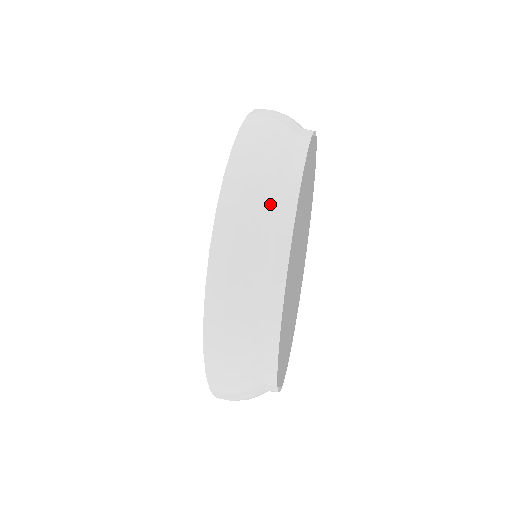
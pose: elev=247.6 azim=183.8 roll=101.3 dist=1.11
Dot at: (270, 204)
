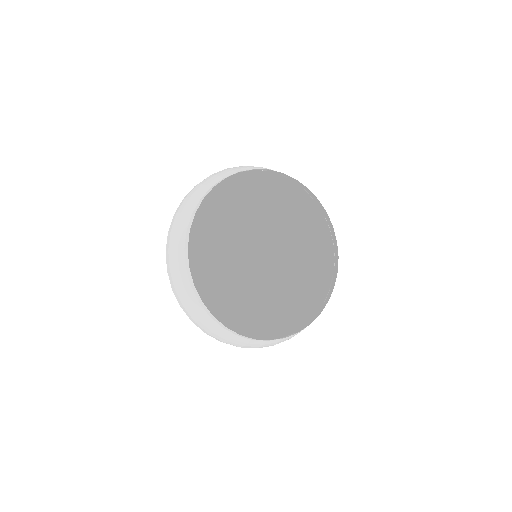
Dot at: (201, 192)
